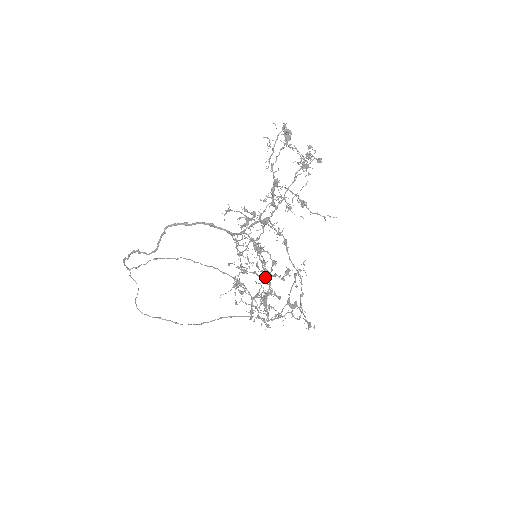
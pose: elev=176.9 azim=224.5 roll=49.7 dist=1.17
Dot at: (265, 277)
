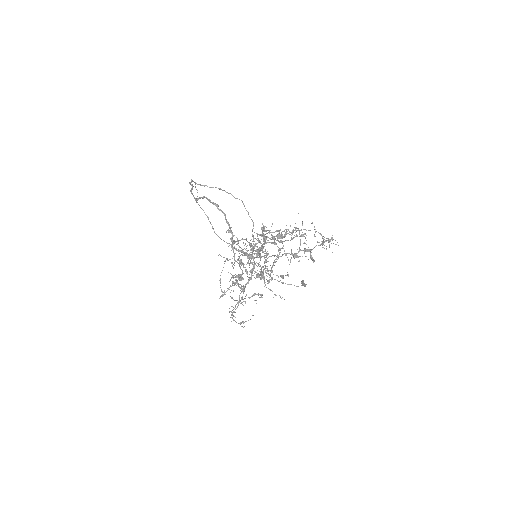
Dot at: occluded
